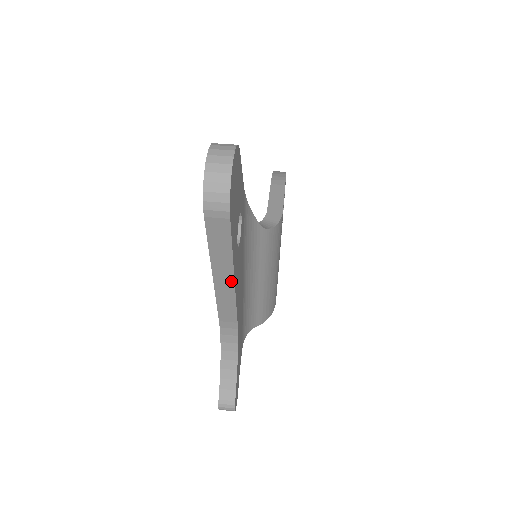
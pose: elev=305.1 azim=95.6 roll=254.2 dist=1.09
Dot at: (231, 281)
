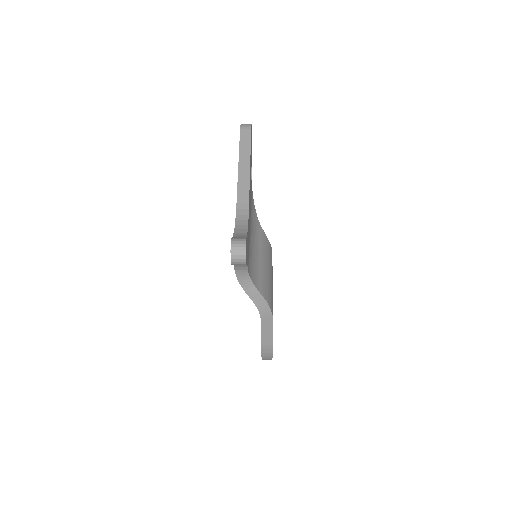
Dot at: (248, 165)
